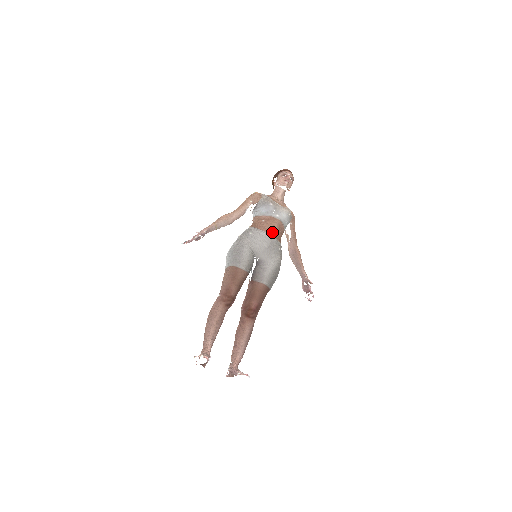
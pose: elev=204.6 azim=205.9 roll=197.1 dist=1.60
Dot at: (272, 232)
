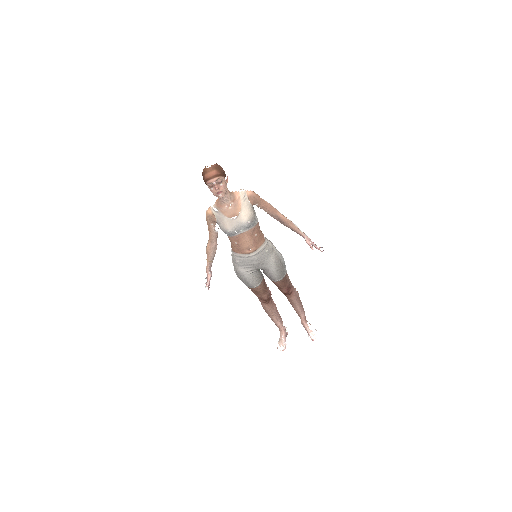
Dot at: occluded
